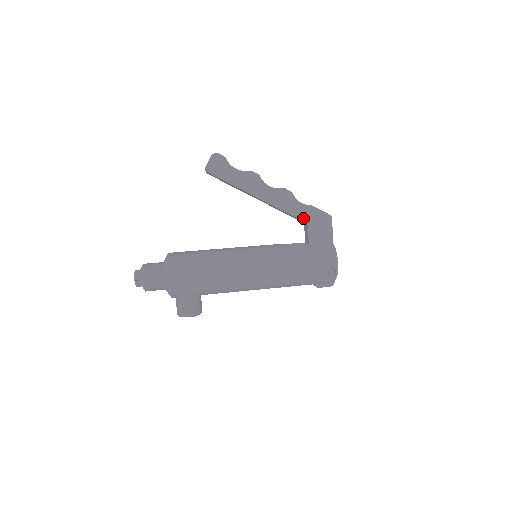
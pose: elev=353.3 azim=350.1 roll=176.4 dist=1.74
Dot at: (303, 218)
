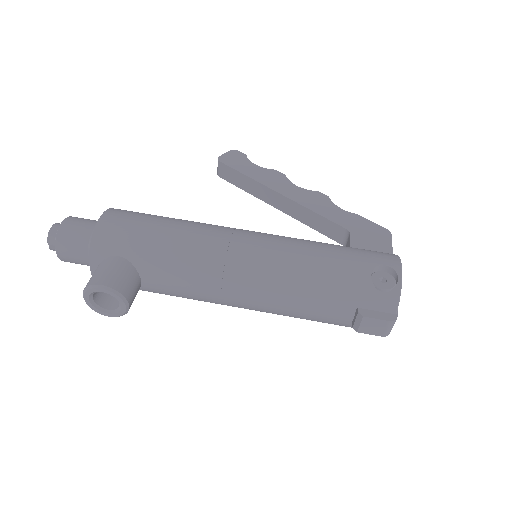
Dot at: (343, 224)
